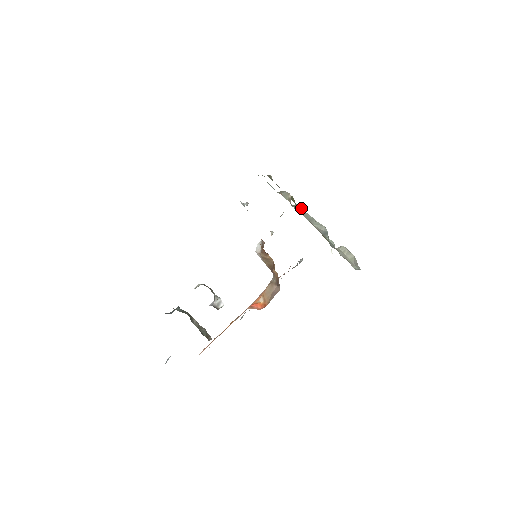
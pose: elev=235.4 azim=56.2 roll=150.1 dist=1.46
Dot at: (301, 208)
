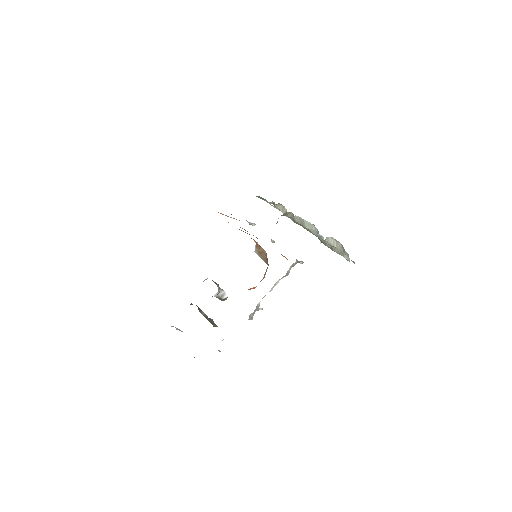
Dot at: occluded
